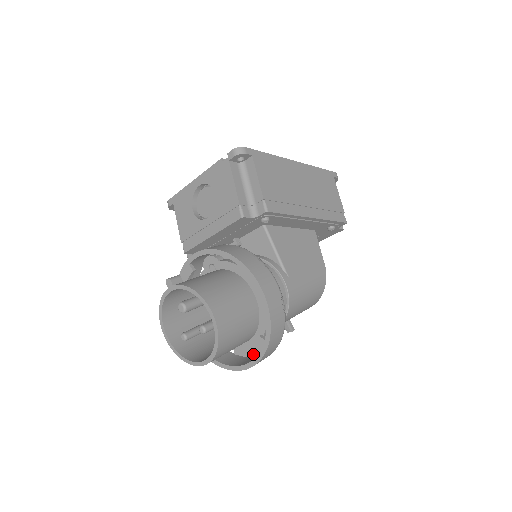
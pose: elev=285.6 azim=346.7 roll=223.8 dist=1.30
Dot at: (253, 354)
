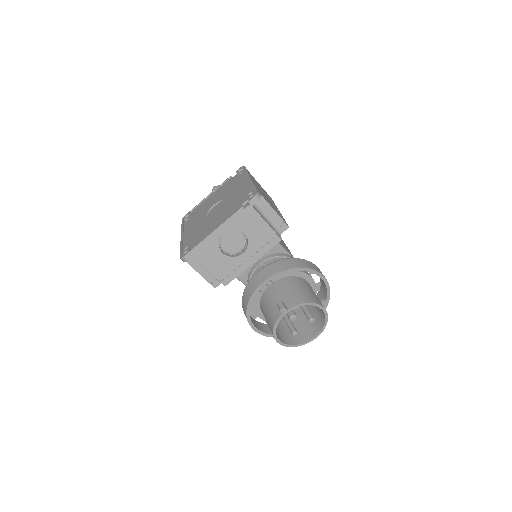
Dot at: occluded
